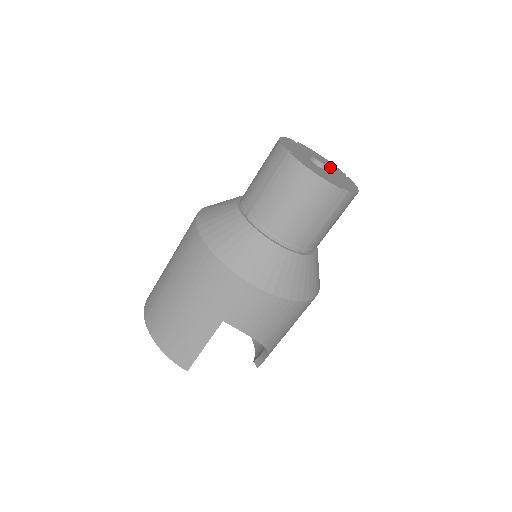
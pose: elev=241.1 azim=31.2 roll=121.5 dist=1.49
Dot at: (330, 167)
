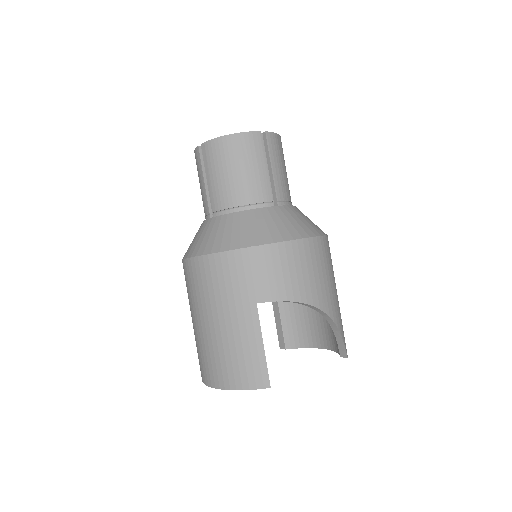
Dot at: occluded
